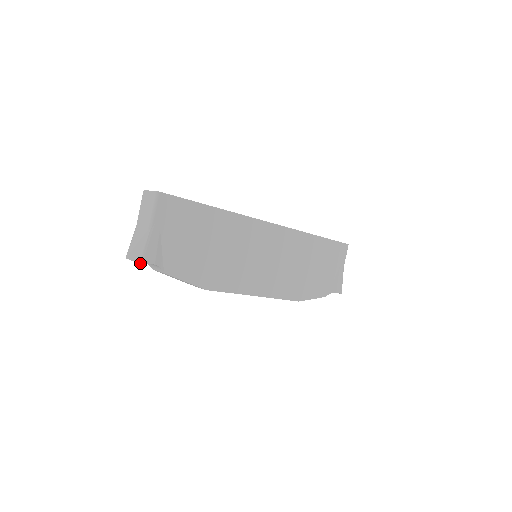
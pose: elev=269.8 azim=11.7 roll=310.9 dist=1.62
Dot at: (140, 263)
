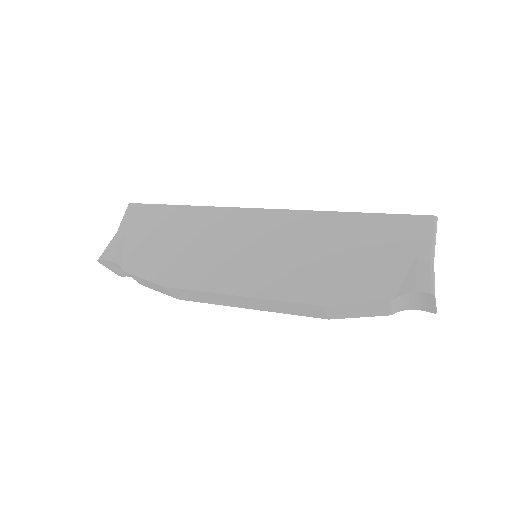
Dot at: (98, 260)
